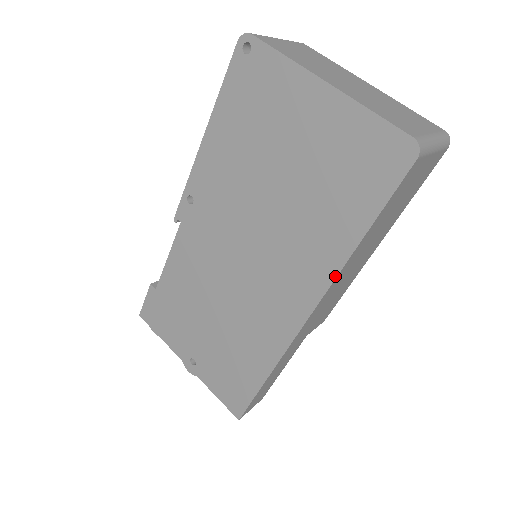
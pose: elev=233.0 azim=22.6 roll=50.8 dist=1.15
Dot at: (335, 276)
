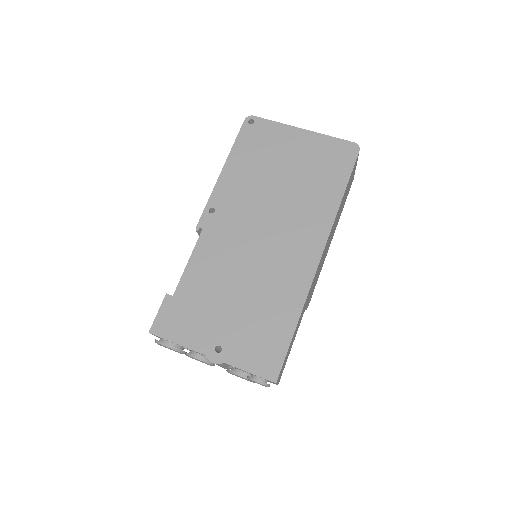
Dot at: (333, 221)
